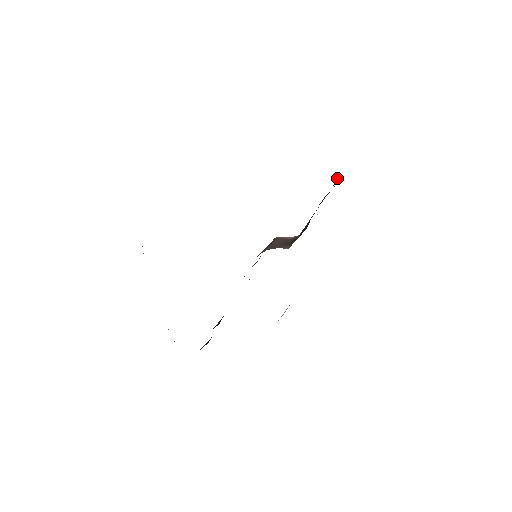
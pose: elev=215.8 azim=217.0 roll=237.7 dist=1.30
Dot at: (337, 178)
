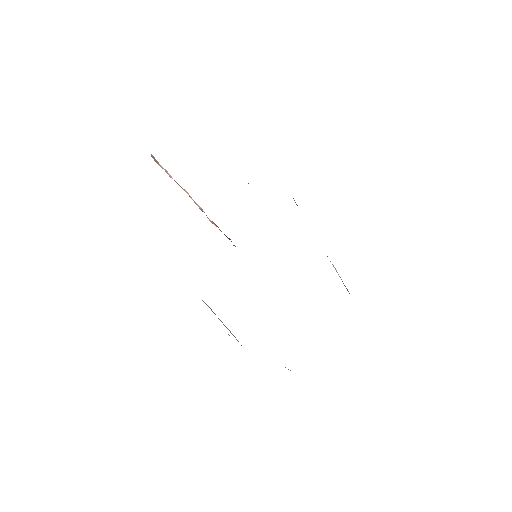
Dot at: occluded
